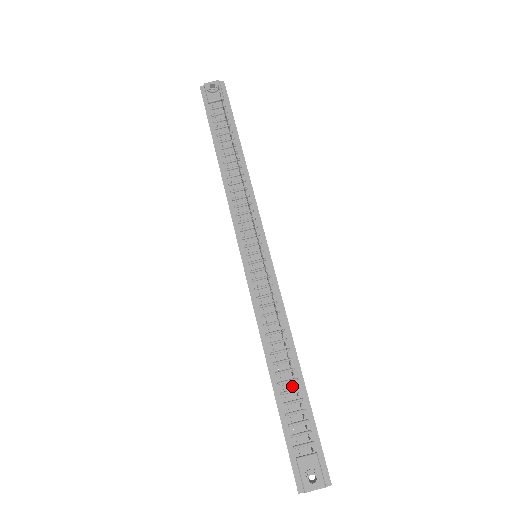
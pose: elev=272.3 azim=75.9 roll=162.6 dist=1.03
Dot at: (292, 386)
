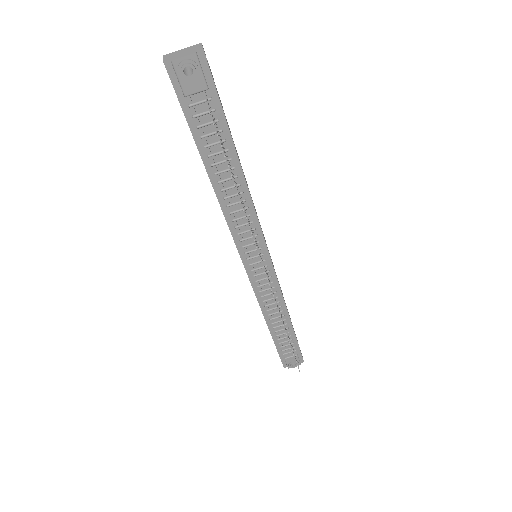
Dot at: (284, 331)
